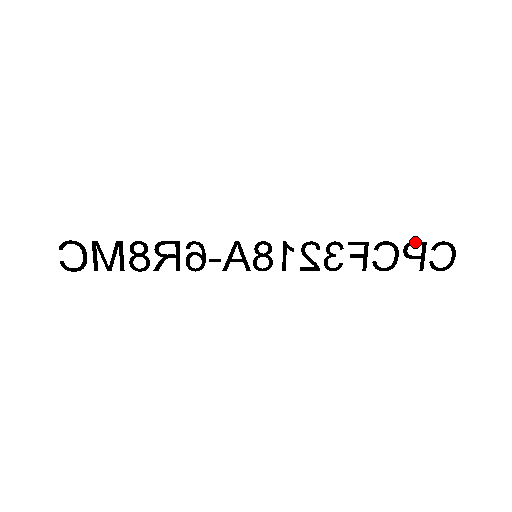
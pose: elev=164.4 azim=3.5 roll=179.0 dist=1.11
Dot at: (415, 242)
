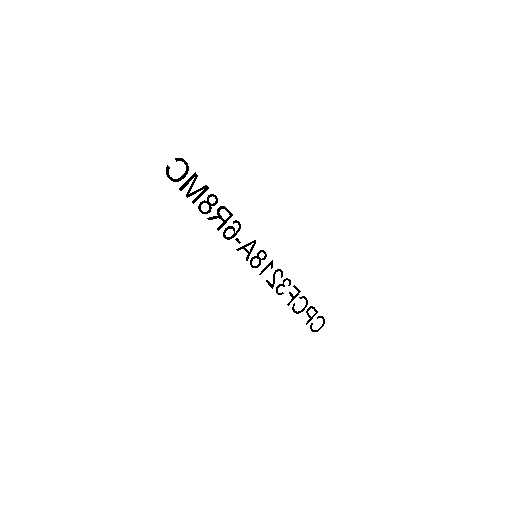
Dot at: occluded
